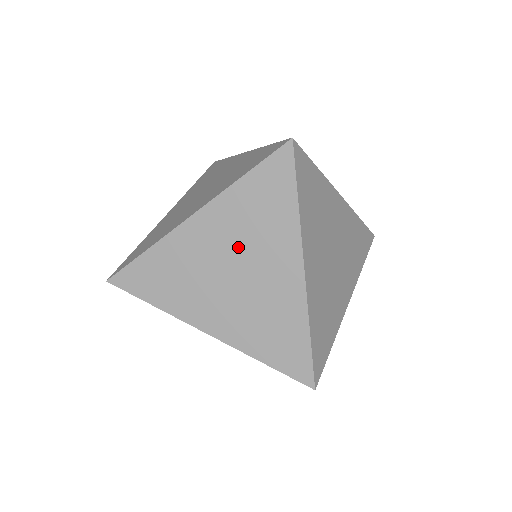
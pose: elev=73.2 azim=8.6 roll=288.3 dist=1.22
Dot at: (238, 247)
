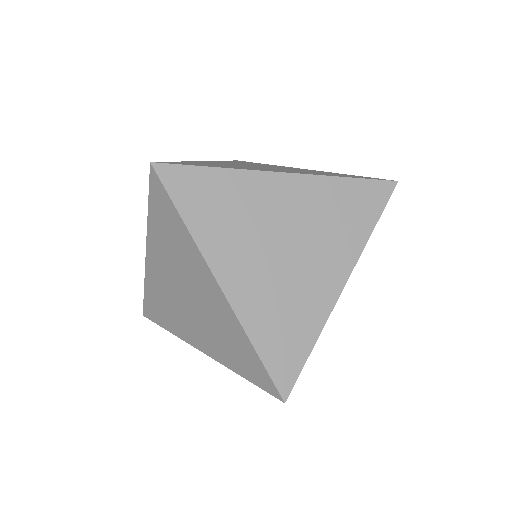
Dot at: (177, 273)
